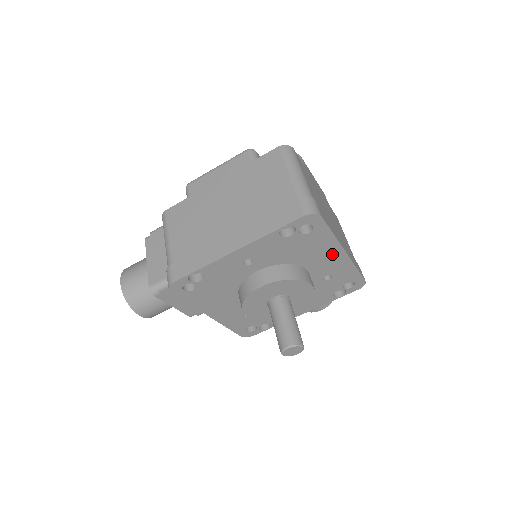
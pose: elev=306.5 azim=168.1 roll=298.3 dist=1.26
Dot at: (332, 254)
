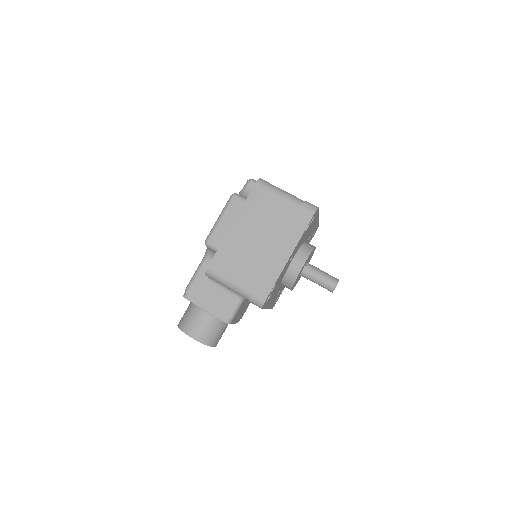
Dot at: (315, 223)
